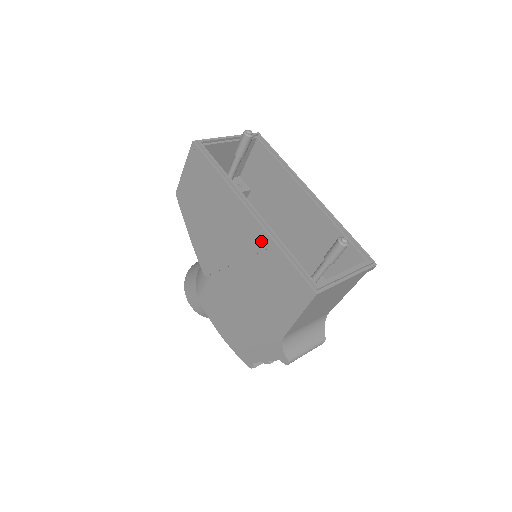
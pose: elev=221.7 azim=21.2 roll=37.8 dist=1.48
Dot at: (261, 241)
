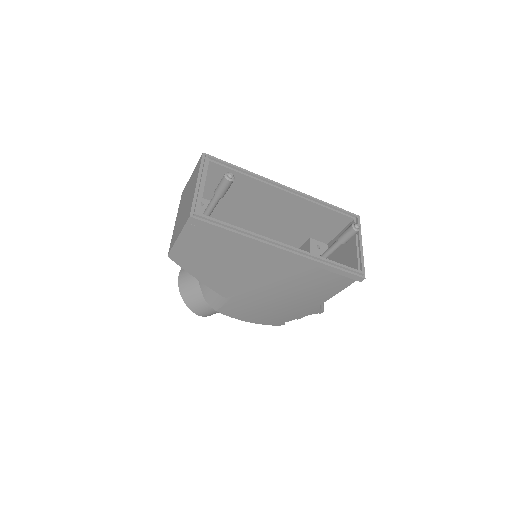
Dot at: (301, 264)
